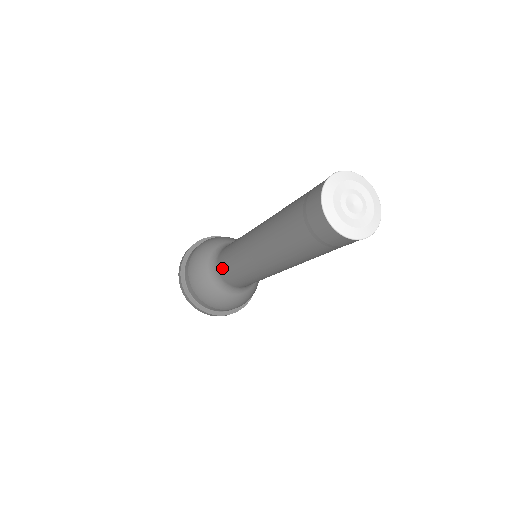
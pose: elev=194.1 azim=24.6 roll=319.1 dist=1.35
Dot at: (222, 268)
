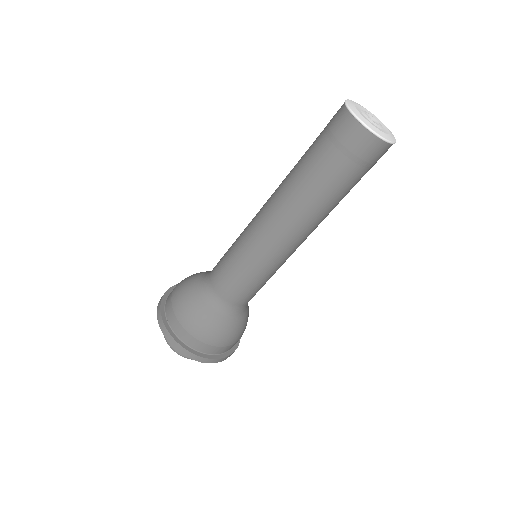
Dot at: (216, 275)
